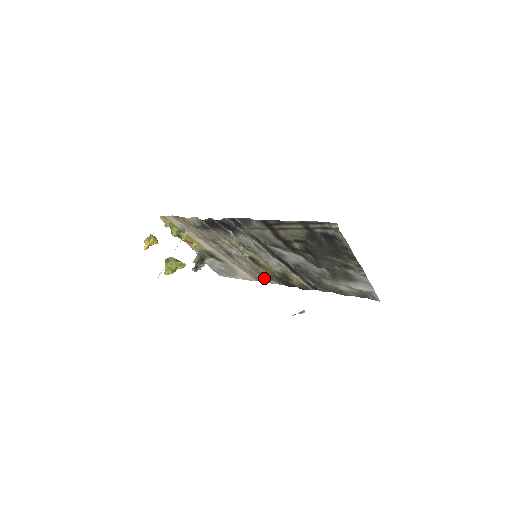
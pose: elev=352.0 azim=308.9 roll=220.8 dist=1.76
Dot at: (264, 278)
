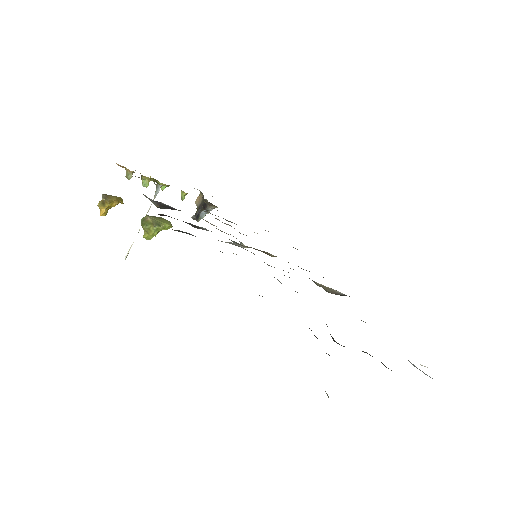
Dot at: (293, 247)
